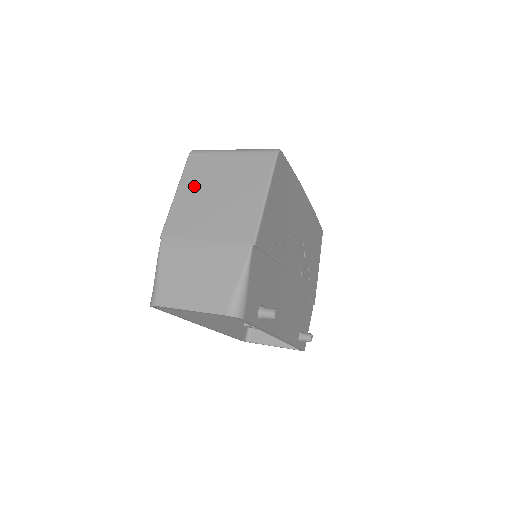
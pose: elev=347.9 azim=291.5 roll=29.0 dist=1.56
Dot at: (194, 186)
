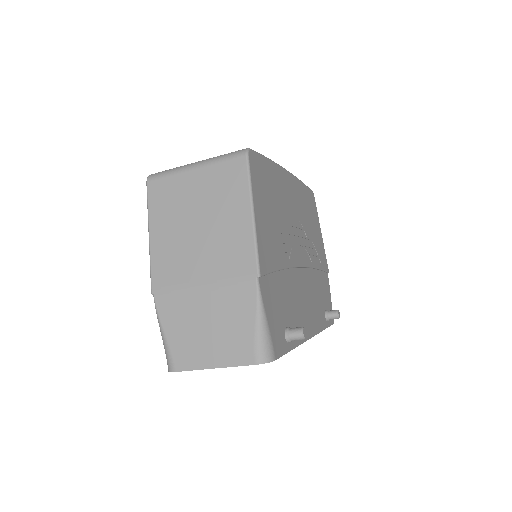
Dot at: (166, 222)
